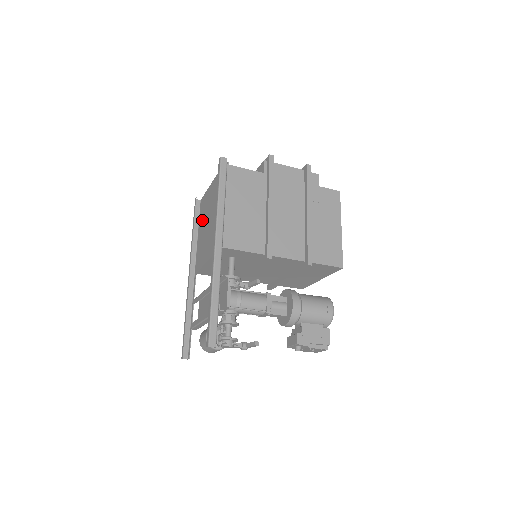
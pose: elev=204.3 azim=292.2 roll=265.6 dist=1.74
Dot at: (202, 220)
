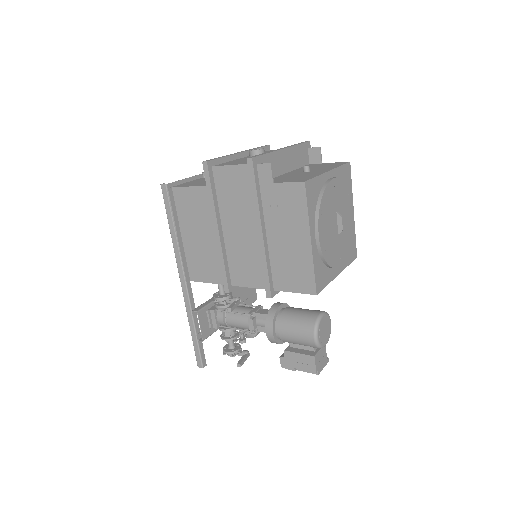
Dot at: occluded
